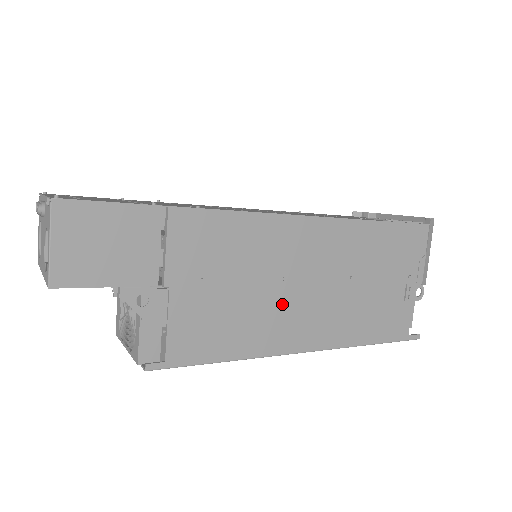
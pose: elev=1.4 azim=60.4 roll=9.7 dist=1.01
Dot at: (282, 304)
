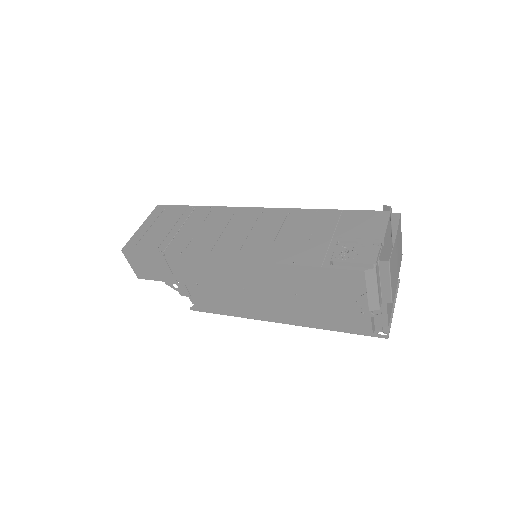
Dot at: (251, 299)
